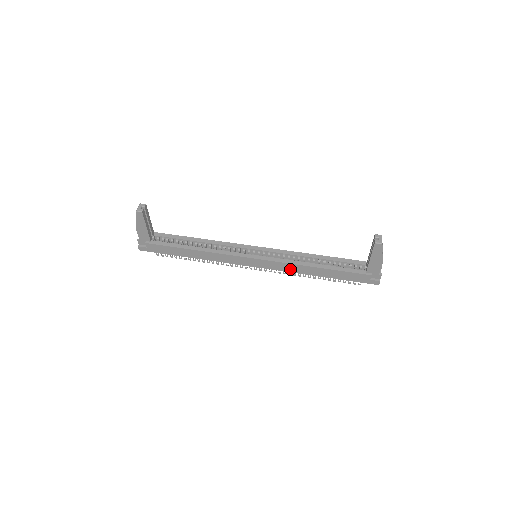
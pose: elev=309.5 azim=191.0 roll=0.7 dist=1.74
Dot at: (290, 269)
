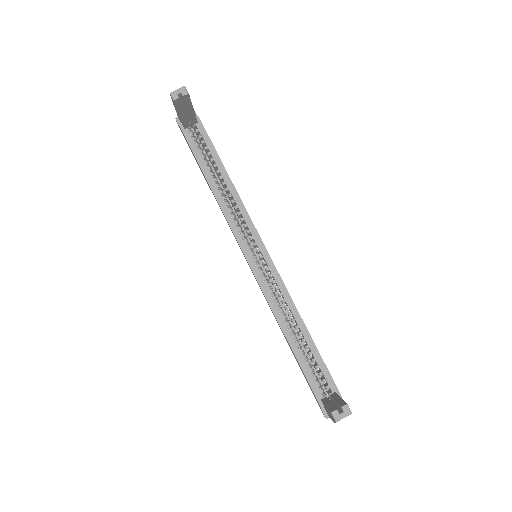
Dot at: occluded
